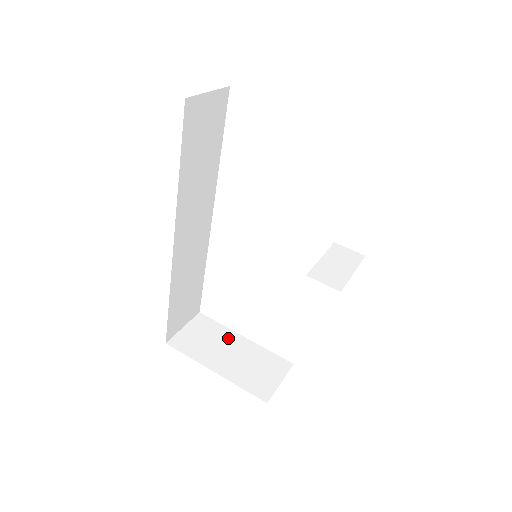
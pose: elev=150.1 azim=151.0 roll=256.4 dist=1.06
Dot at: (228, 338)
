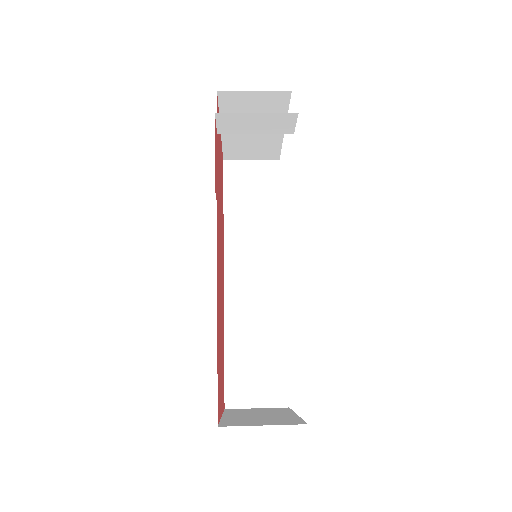
Dot at: (279, 413)
